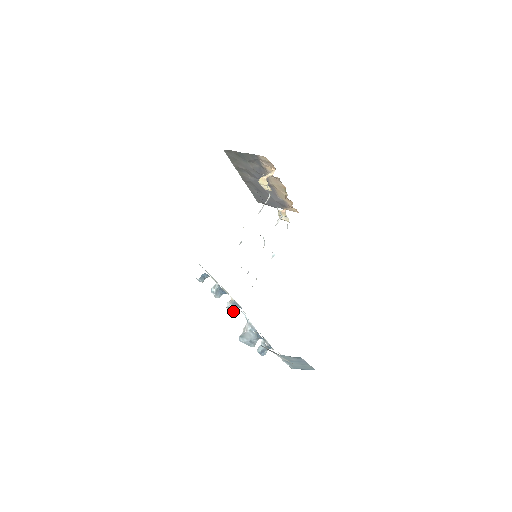
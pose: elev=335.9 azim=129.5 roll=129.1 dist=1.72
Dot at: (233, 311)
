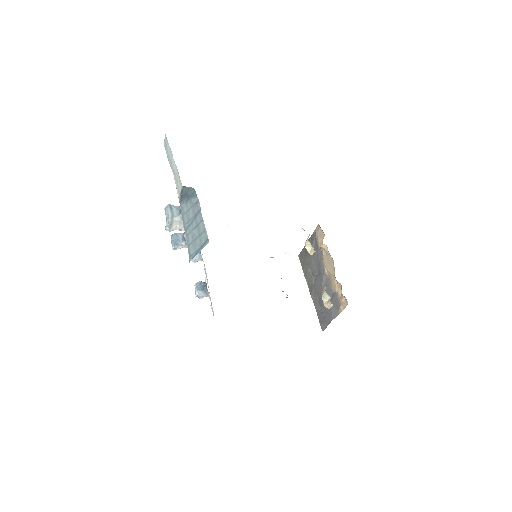
Dot at: (198, 290)
